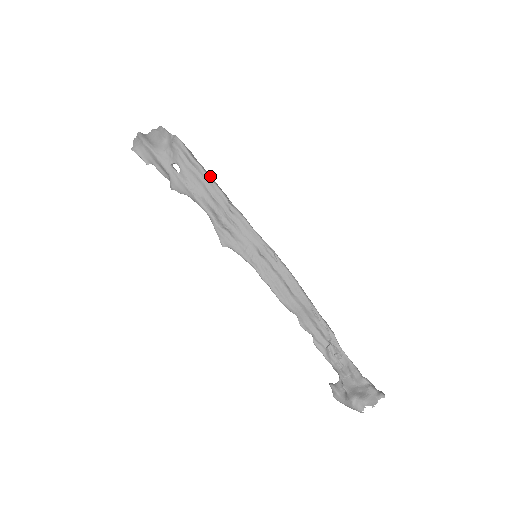
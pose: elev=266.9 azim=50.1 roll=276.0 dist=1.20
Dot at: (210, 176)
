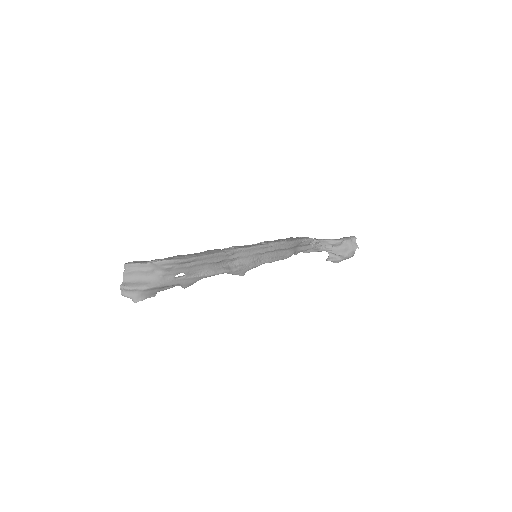
Dot at: (204, 254)
